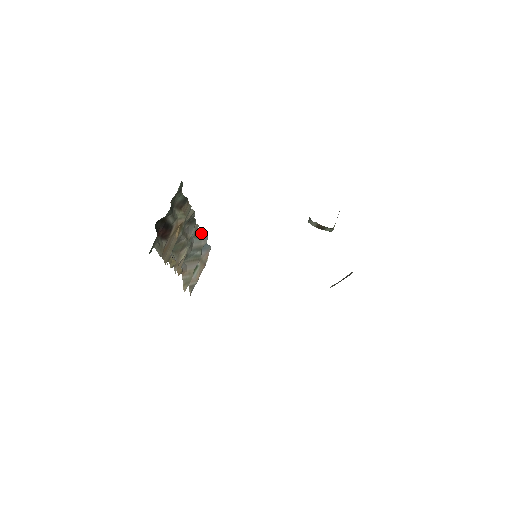
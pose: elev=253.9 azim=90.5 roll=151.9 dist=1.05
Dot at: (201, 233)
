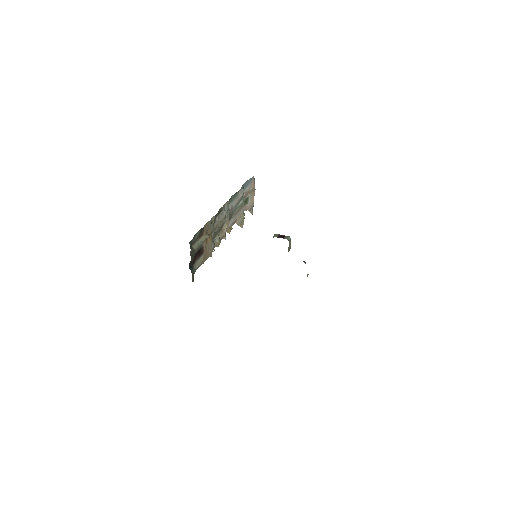
Dot at: (235, 194)
